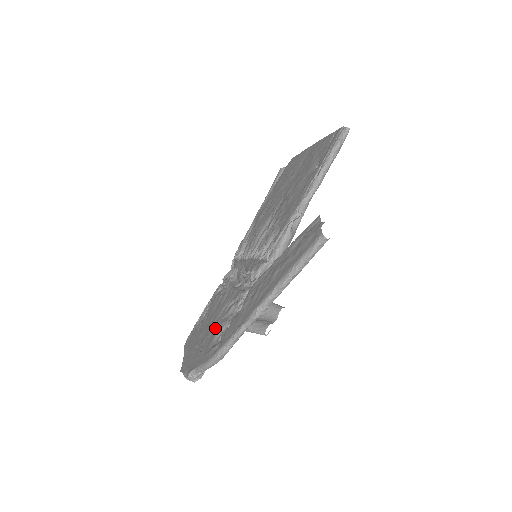
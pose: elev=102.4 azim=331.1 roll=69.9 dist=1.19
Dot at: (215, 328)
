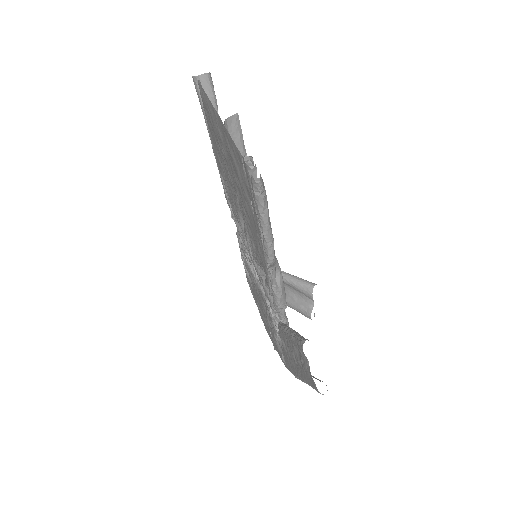
Dot at: (270, 327)
